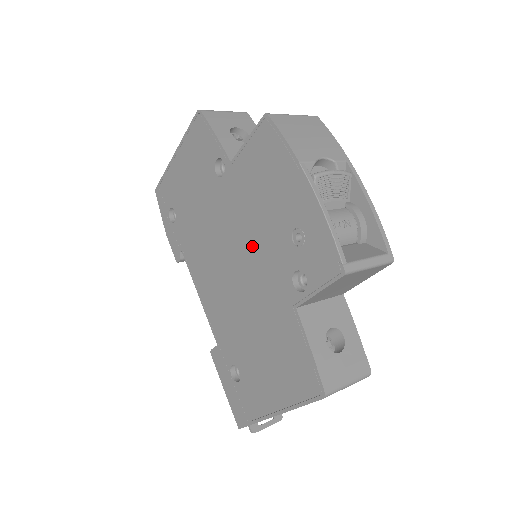
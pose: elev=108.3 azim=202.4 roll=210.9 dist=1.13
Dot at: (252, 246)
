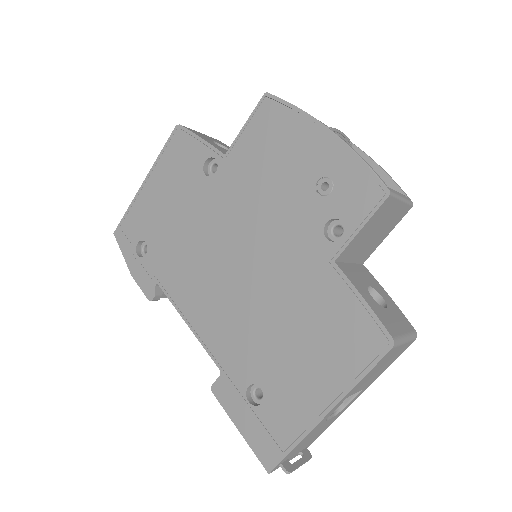
Dot at: (264, 225)
